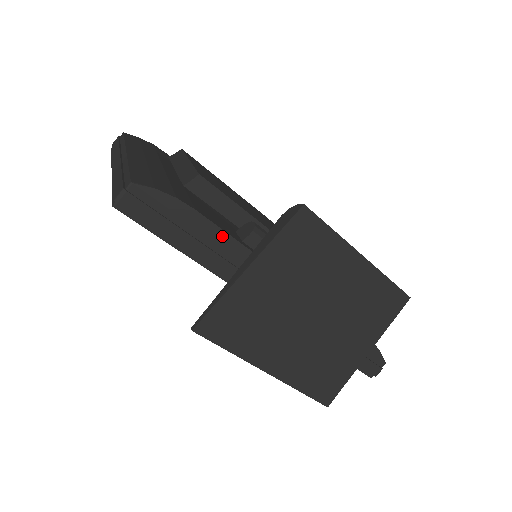
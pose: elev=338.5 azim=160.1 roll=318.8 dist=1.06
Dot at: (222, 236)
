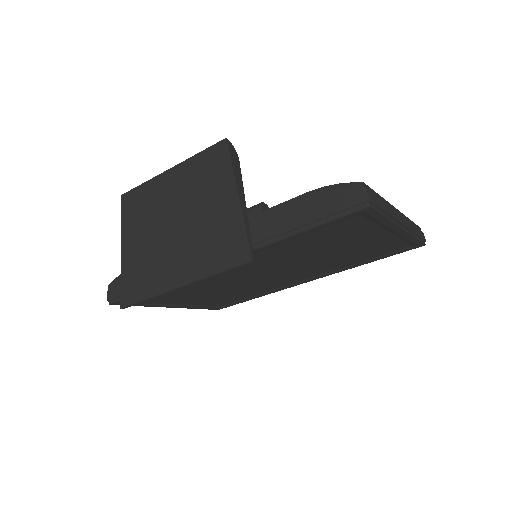
Dot at: occluded
